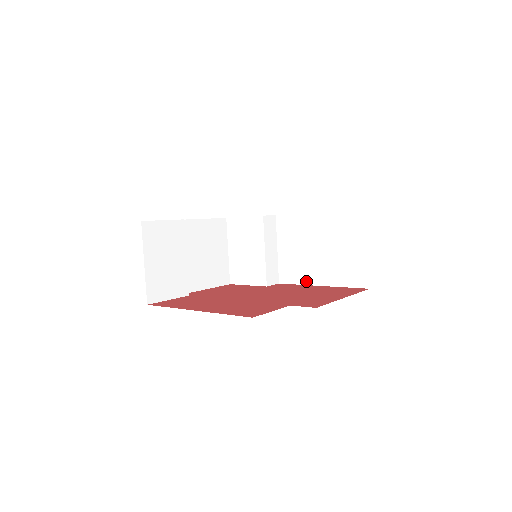
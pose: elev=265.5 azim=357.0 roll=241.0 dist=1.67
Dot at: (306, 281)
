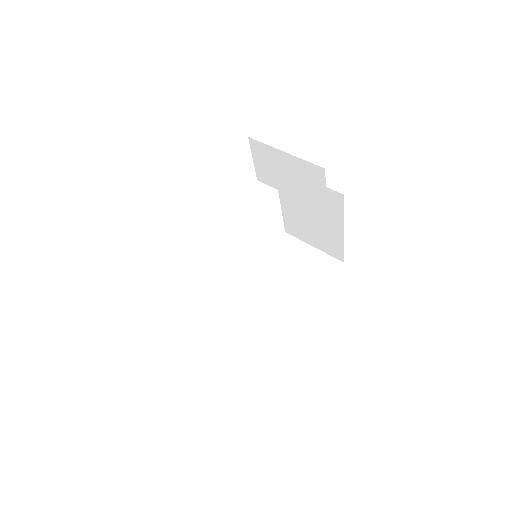
Dot at: (299, 311)
